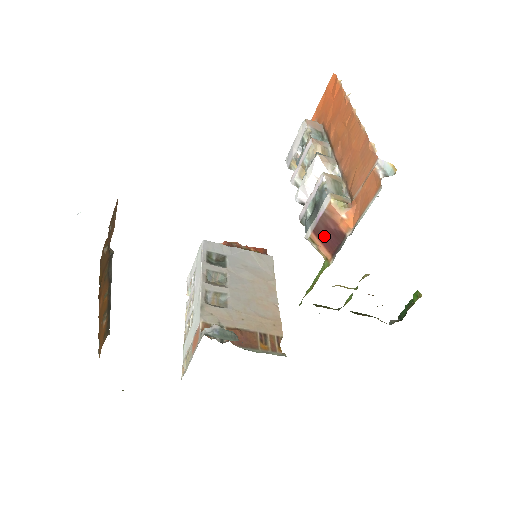
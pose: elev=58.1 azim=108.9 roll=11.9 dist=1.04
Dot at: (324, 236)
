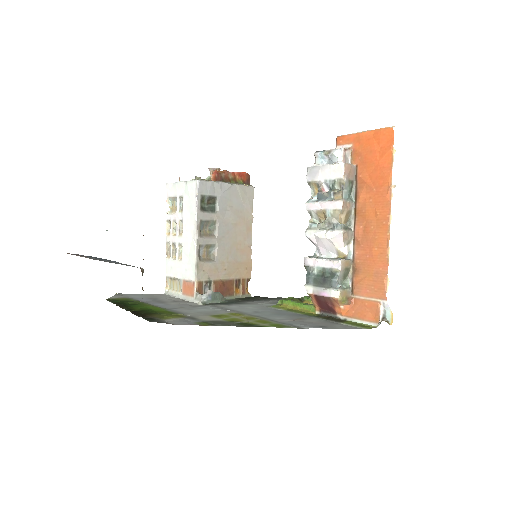
Dot at: (321, 302)
